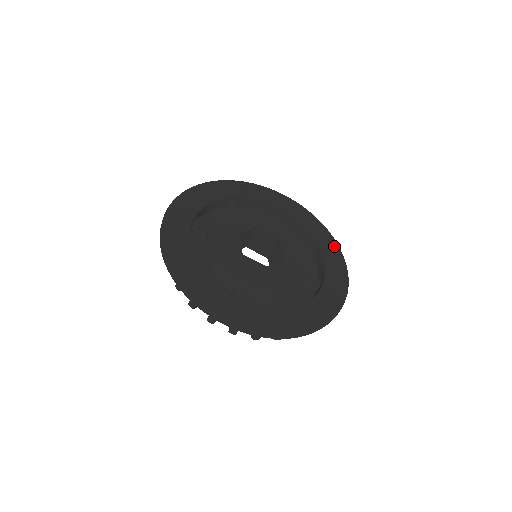
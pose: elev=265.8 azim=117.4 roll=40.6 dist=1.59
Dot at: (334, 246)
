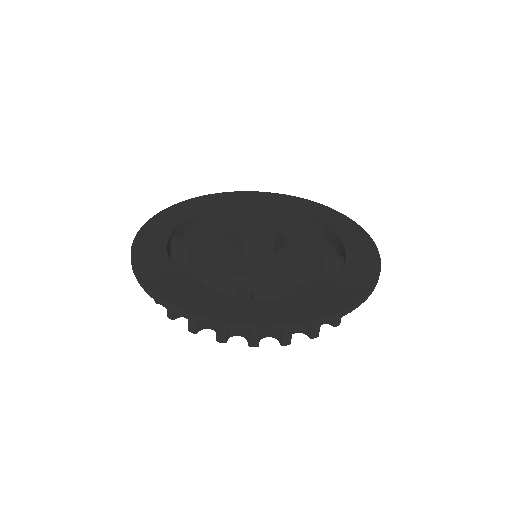
Dot at: (345, 220)
